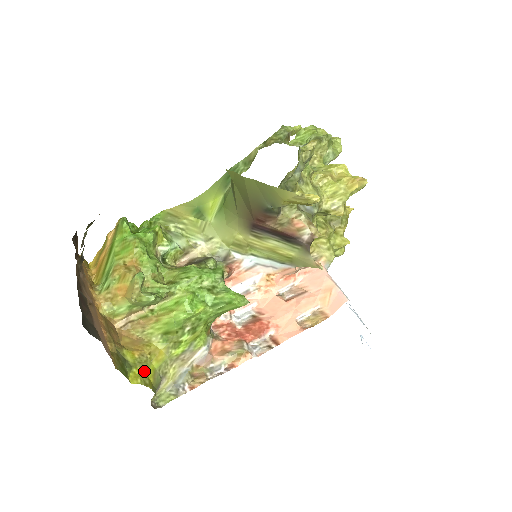
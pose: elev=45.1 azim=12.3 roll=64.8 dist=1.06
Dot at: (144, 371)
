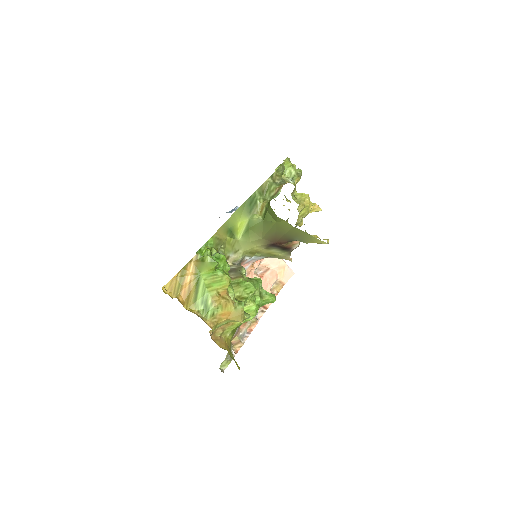
Dot at: occluded
